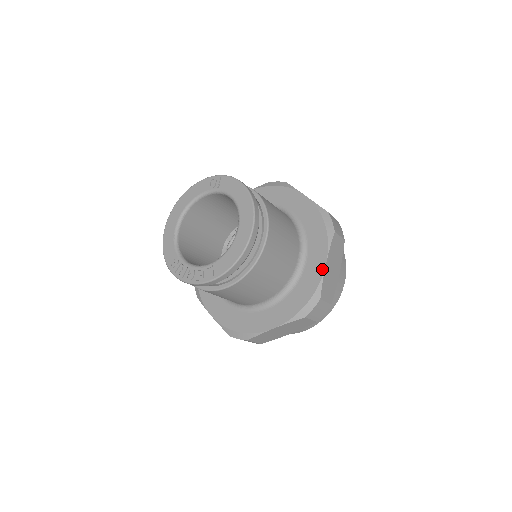
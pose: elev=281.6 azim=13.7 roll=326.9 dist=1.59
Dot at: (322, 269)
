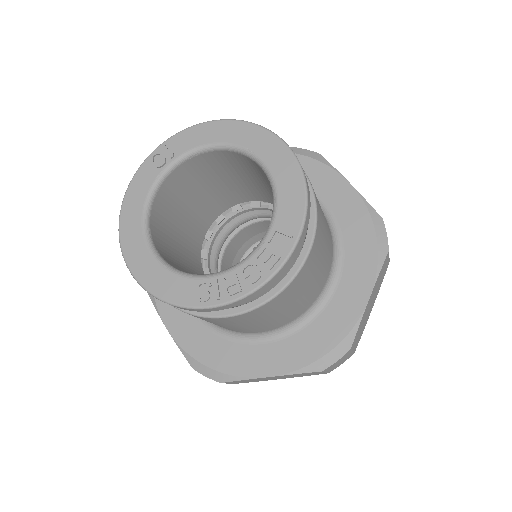
Dot at: (351, 190)
